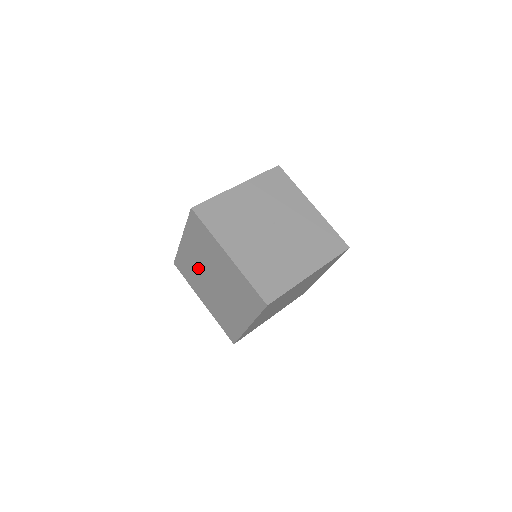
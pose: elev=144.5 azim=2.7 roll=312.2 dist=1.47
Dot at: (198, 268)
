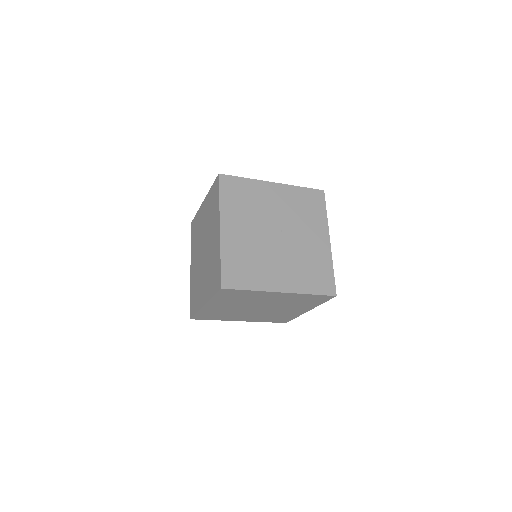
Dot at: (201, 234)
